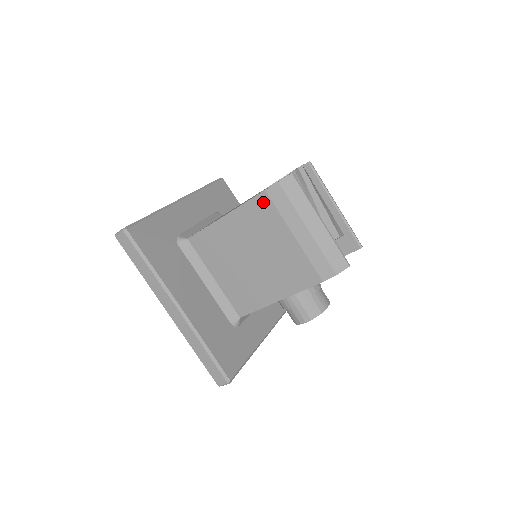
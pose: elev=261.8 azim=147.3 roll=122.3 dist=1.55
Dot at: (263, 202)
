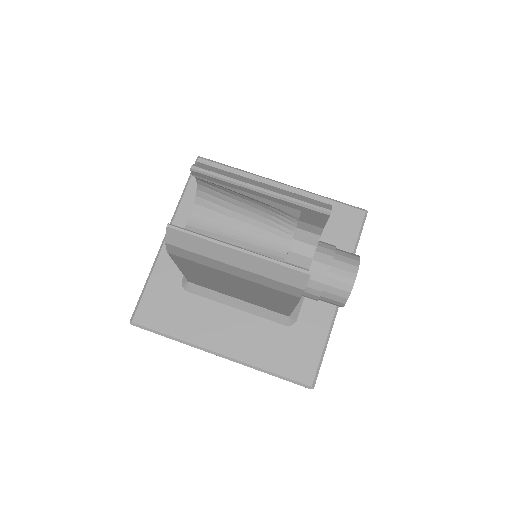
Dot at: (180, 259)
